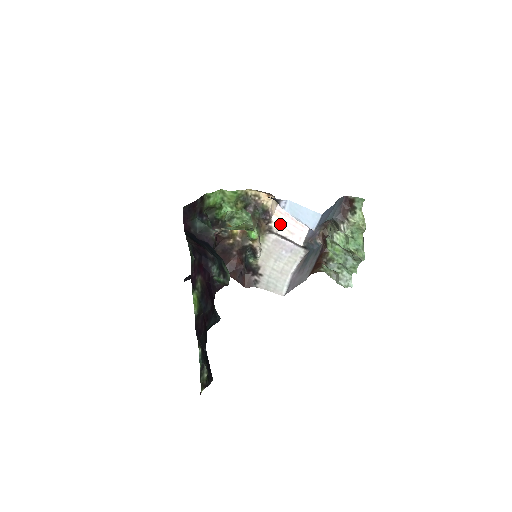
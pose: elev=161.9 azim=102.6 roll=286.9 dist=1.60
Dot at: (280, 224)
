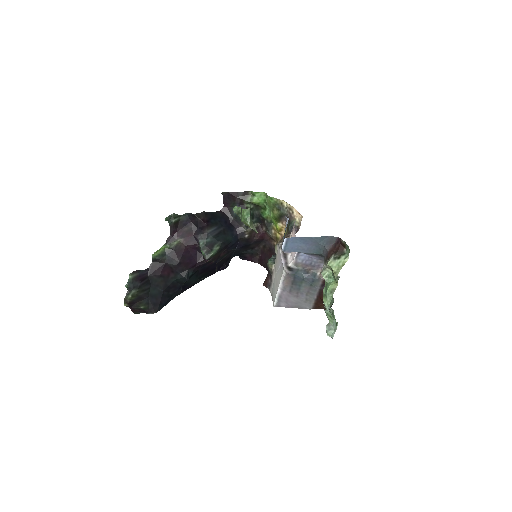
Dot at: occluded
